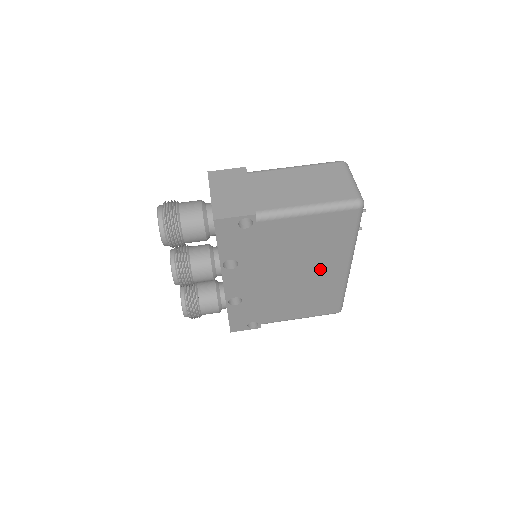
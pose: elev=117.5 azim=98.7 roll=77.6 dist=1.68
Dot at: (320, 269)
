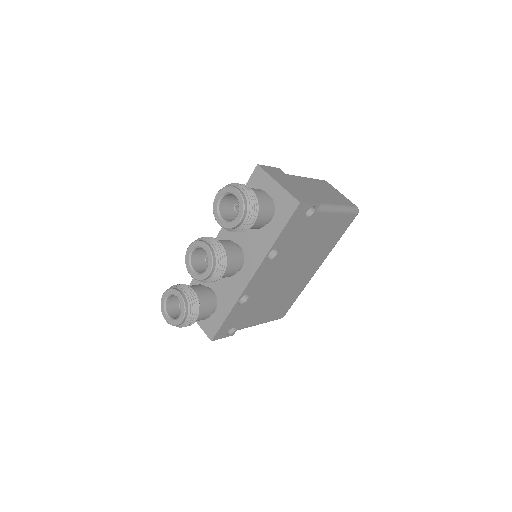
Dot at: (307, 268)
